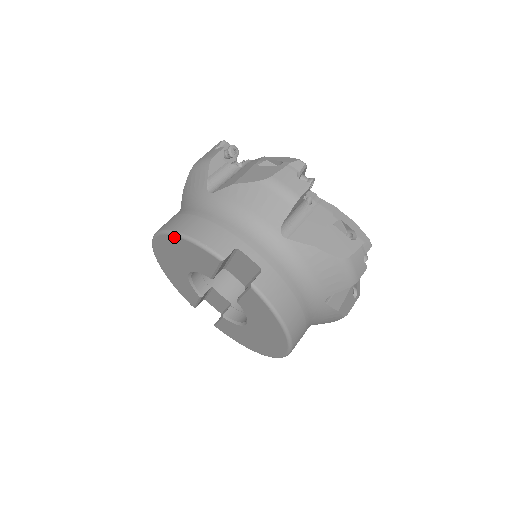
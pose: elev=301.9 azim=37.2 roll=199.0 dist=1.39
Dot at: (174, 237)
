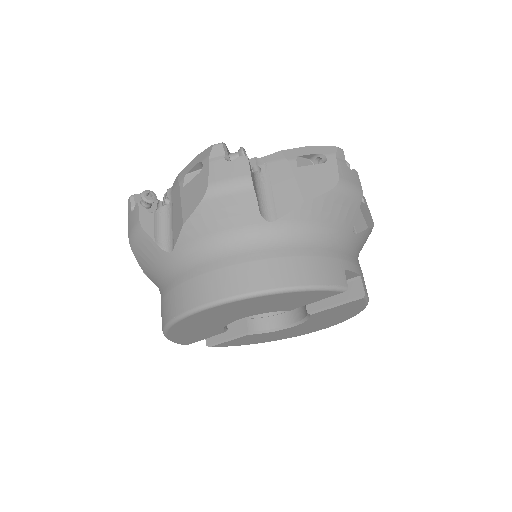
Dot at: (274, 295)
